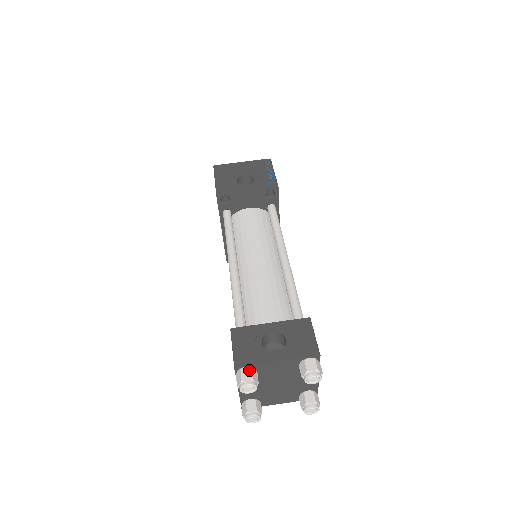
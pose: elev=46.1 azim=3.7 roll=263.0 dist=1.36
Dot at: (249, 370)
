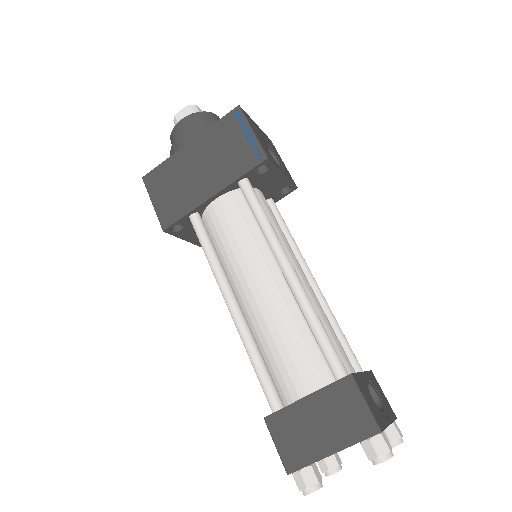
Dot at: occluded
